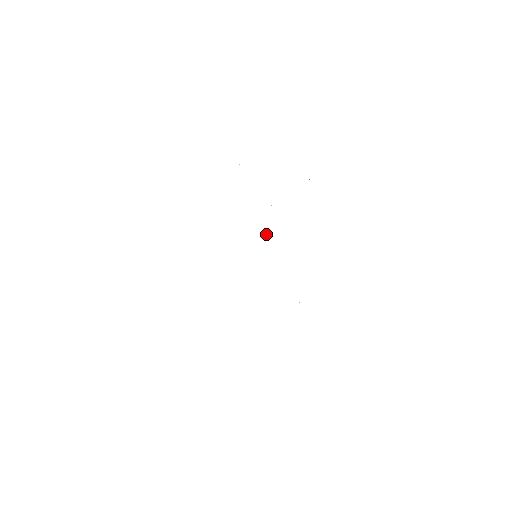
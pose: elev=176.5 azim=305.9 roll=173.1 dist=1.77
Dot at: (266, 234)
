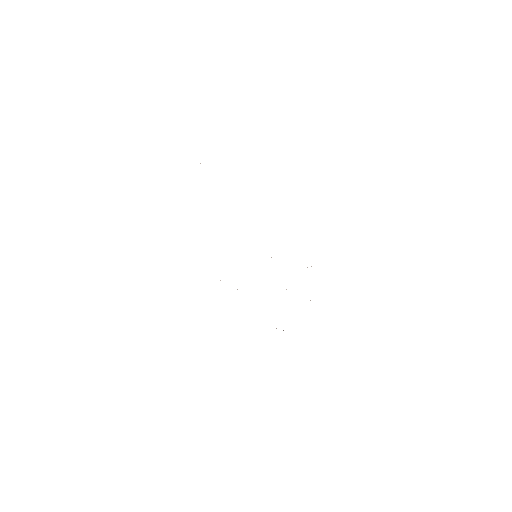
Dot at: occluded
